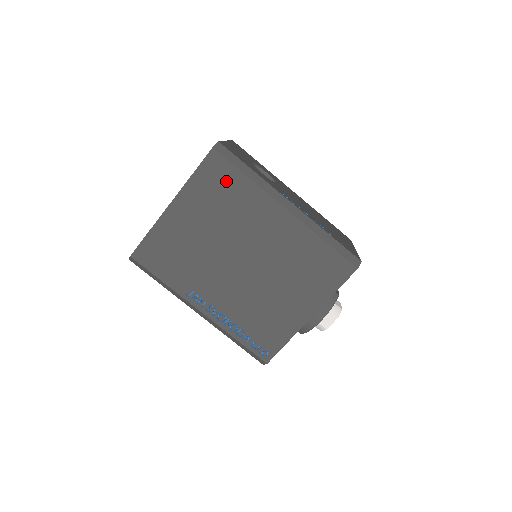
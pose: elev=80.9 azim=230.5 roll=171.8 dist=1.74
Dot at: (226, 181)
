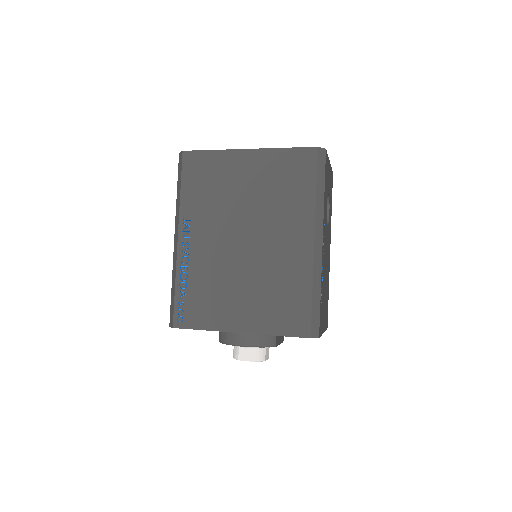
Dot at: (300, 177)
